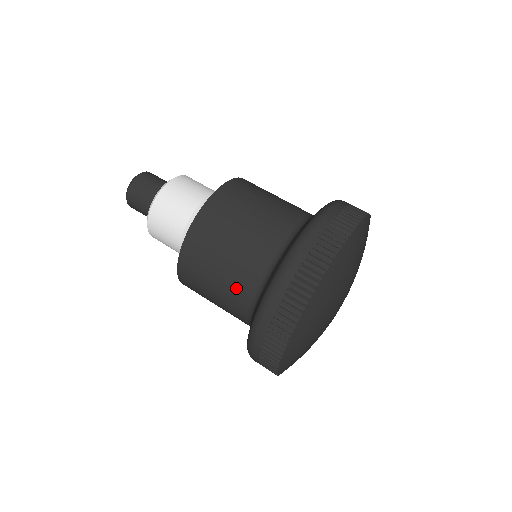
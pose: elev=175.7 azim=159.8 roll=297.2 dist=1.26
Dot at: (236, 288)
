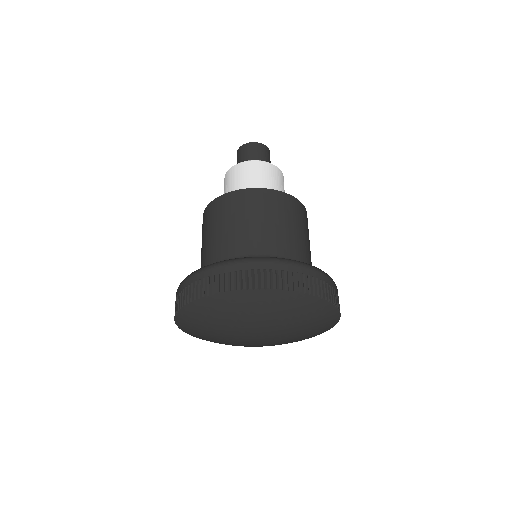
Dot at: occluded
